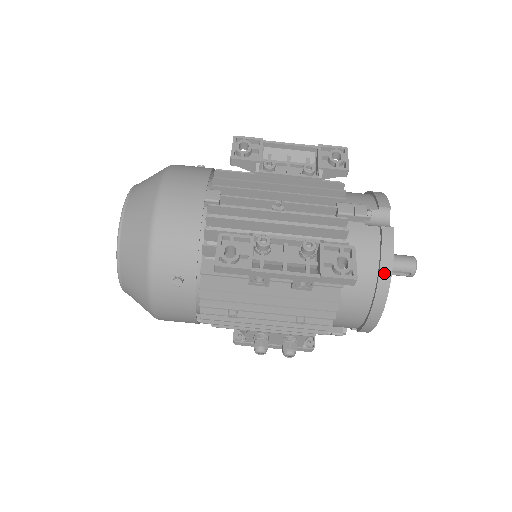
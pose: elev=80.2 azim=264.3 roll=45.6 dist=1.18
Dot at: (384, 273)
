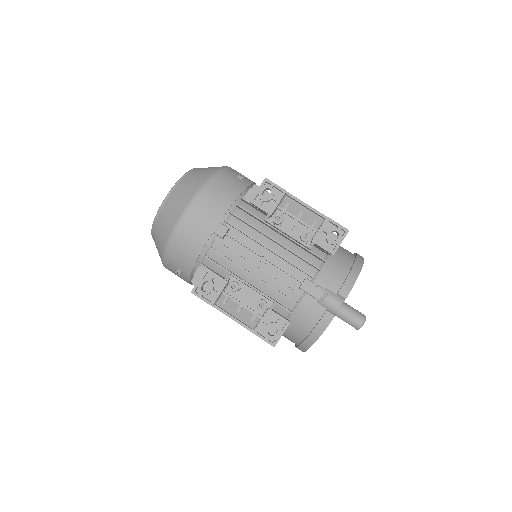
Dot at: (311, 338)
